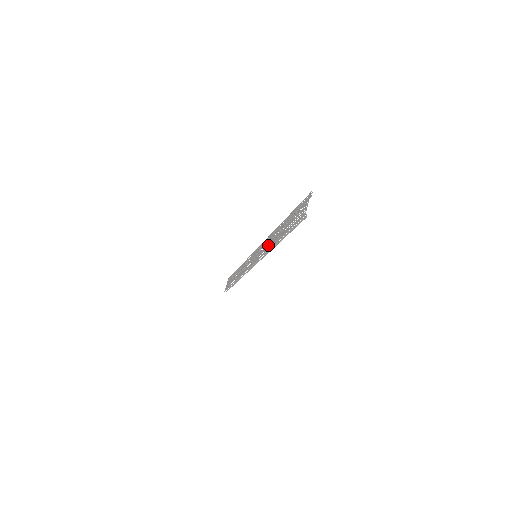
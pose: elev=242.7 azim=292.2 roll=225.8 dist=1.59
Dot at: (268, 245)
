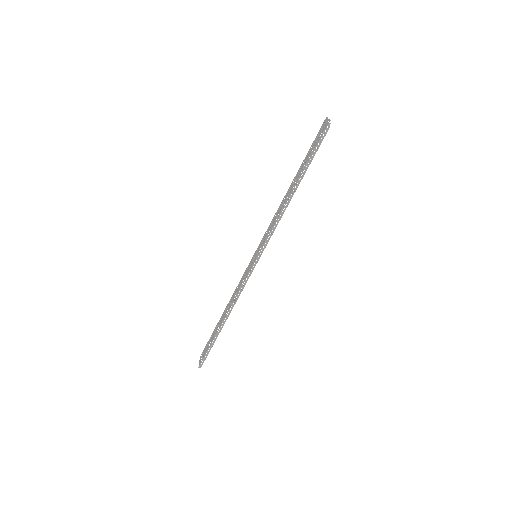
Dot at: occluded
